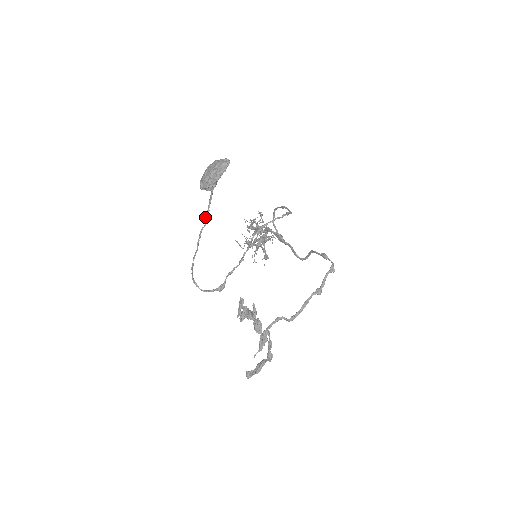
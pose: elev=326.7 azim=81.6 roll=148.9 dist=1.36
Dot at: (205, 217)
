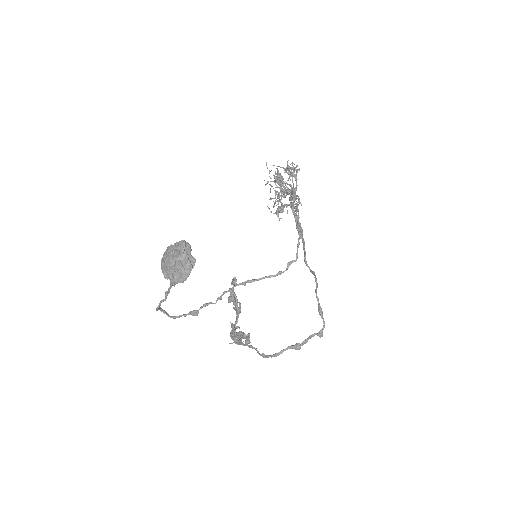
Dot at: (165, 295)
